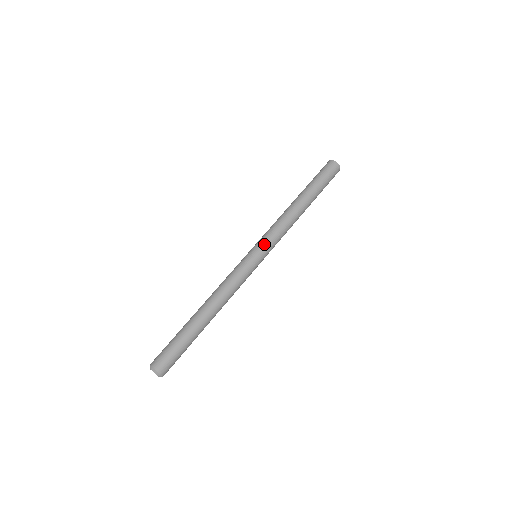
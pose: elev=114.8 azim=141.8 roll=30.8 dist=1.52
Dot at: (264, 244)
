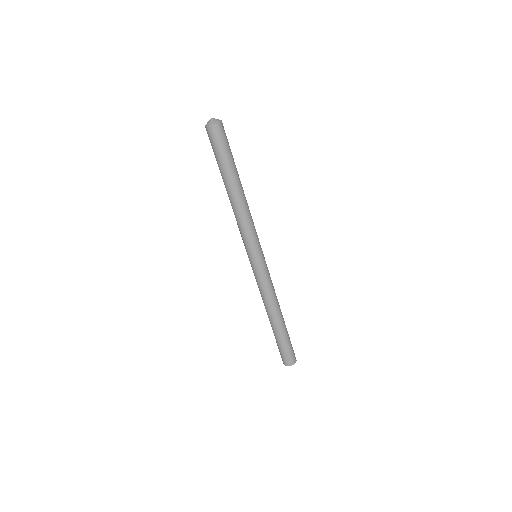
Dot at: (255, 248)
